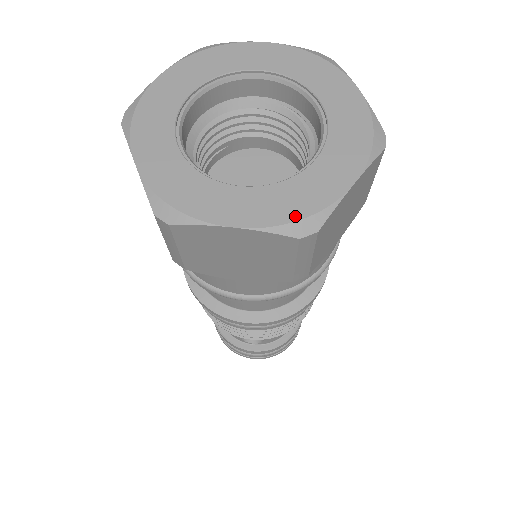
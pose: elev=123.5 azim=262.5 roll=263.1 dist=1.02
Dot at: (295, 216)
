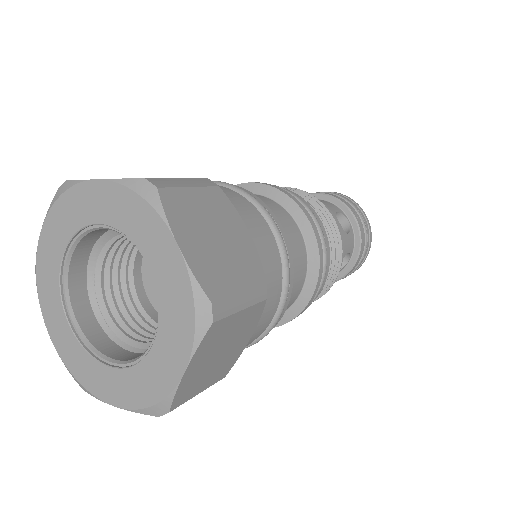
Dot at: (75, 373)
